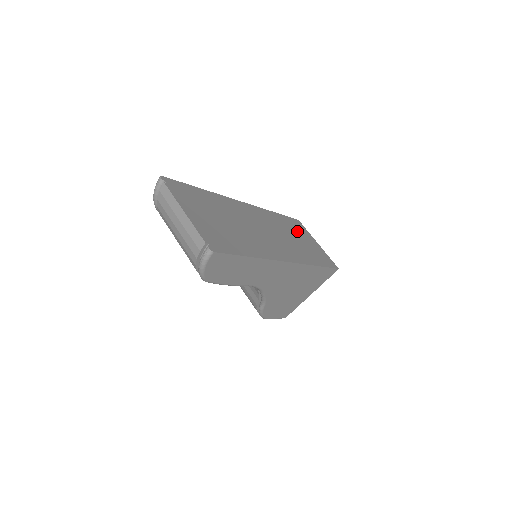
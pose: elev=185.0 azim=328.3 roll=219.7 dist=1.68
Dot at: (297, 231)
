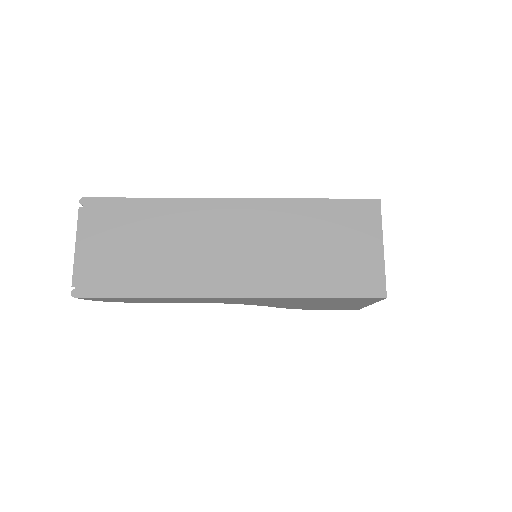
Dot at: (336, 229)
